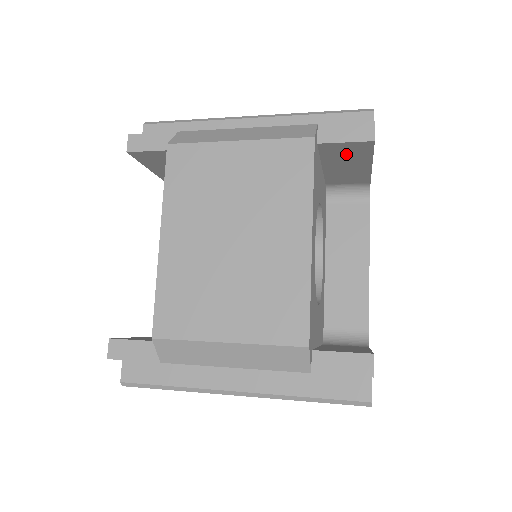
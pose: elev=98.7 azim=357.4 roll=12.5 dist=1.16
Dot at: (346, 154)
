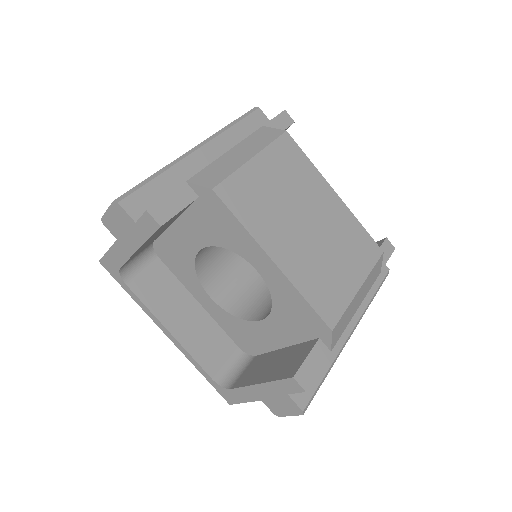
Dot at: occluded
